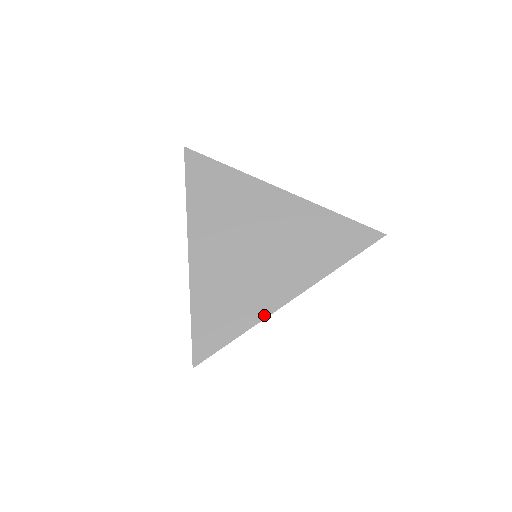
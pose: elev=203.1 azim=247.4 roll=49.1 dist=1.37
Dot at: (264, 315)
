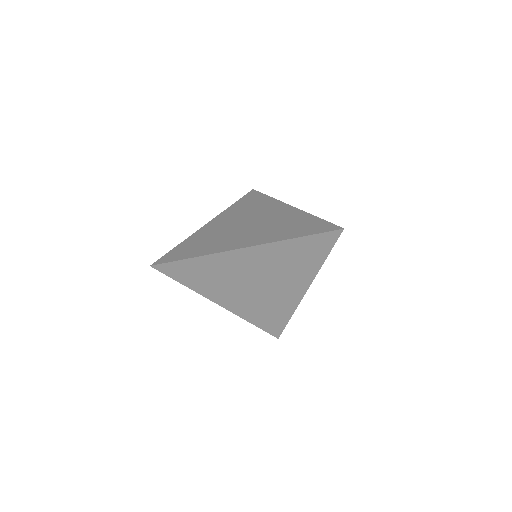
Dot at: (218, 251)
